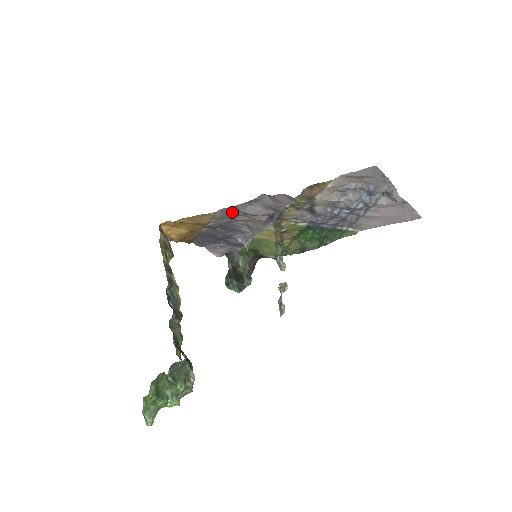
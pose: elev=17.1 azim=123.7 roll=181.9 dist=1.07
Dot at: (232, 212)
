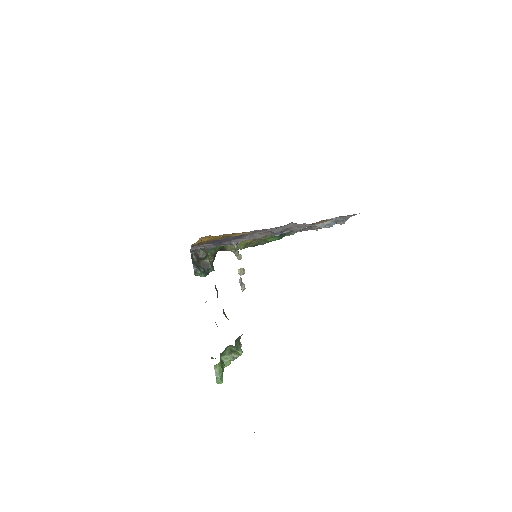
Dot at: (262, 231)
